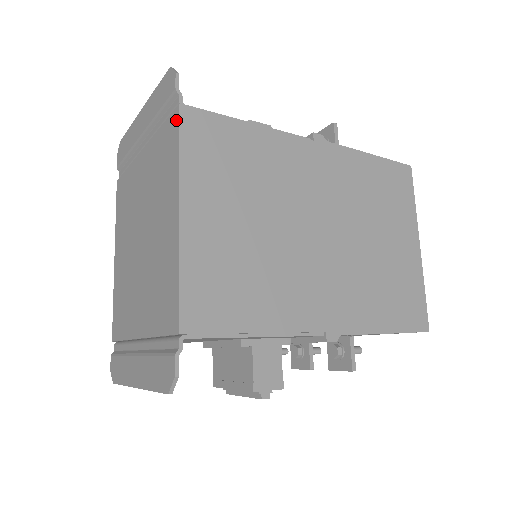
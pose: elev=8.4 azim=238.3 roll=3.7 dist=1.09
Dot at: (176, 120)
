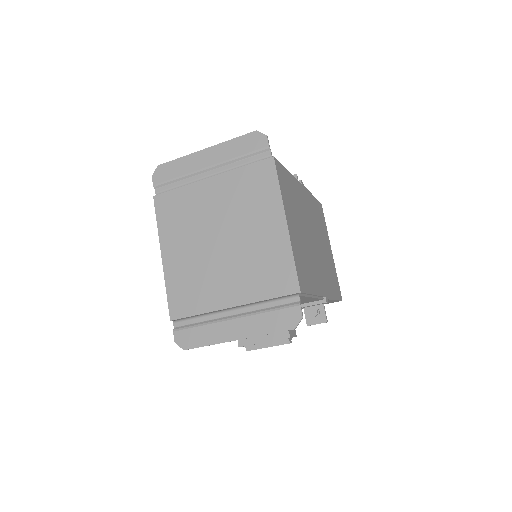
Dot at: (272, 165)
